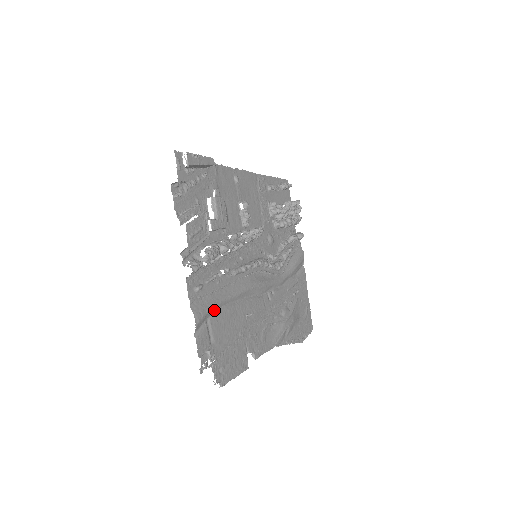
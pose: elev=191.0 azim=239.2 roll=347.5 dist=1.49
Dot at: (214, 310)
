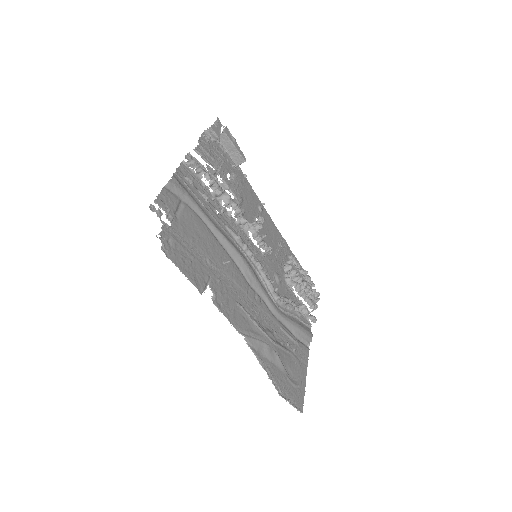
Dot at: (193, 209)
